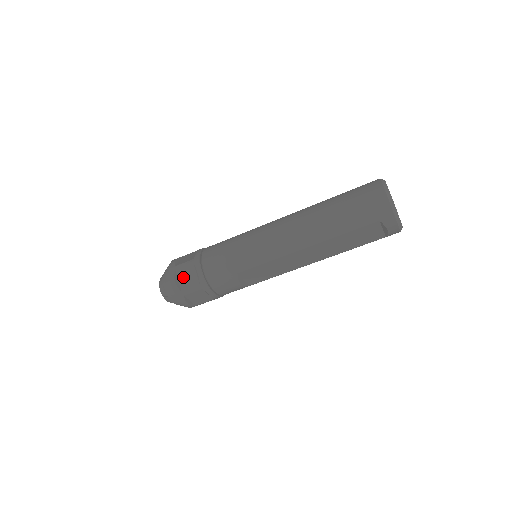
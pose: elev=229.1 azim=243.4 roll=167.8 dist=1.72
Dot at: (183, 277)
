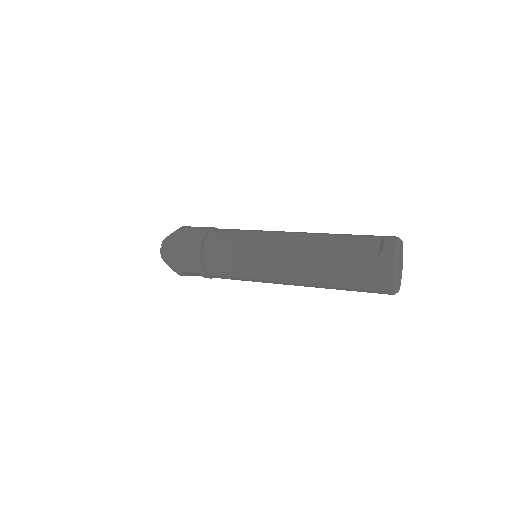
Dot at: occluded
